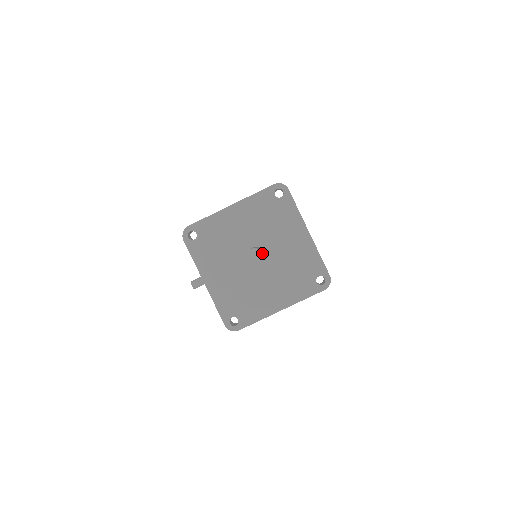
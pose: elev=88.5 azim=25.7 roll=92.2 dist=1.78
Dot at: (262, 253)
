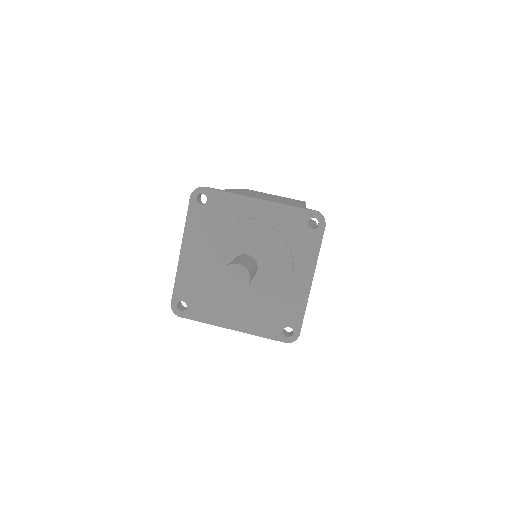
Dot at: (234, 266)
